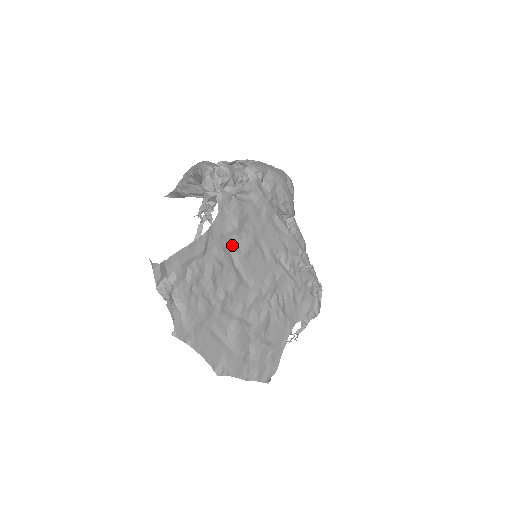
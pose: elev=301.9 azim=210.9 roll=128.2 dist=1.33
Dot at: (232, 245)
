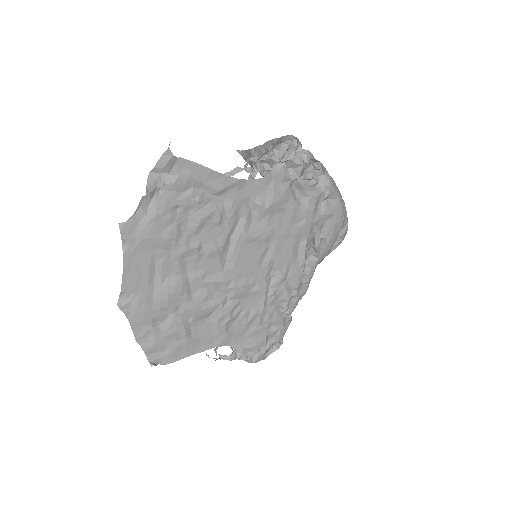
Dot at: (247, 217)
